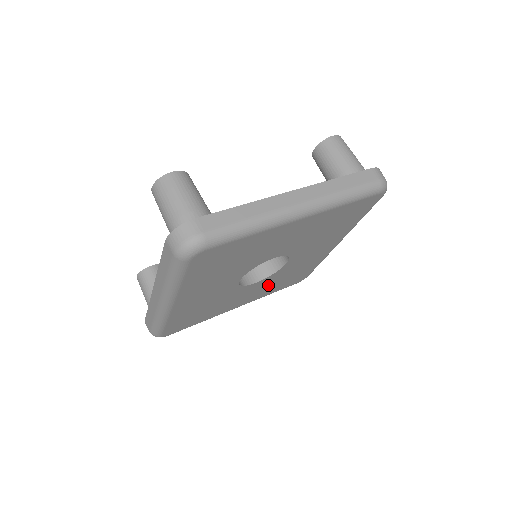
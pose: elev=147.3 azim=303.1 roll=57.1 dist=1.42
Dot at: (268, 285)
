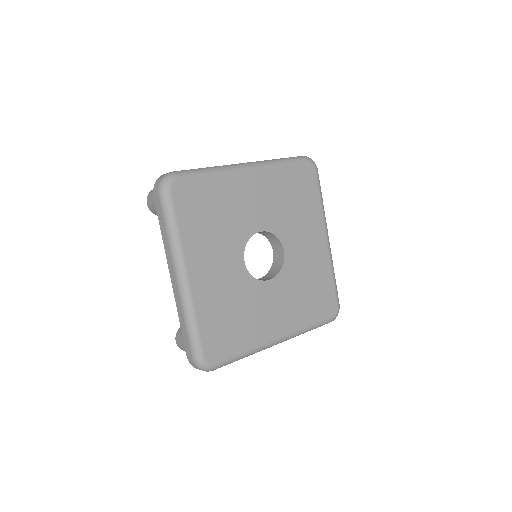
Dot at: (291, 298)
